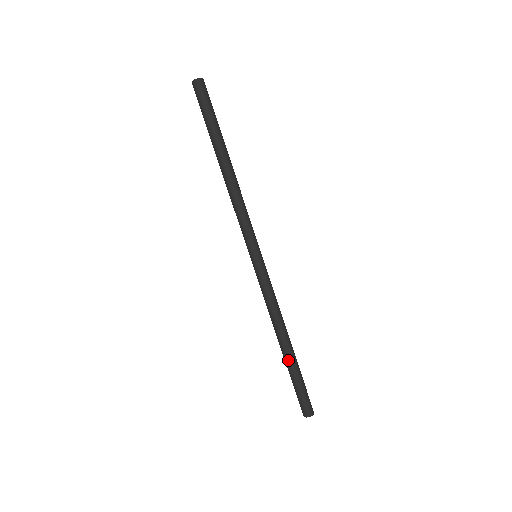
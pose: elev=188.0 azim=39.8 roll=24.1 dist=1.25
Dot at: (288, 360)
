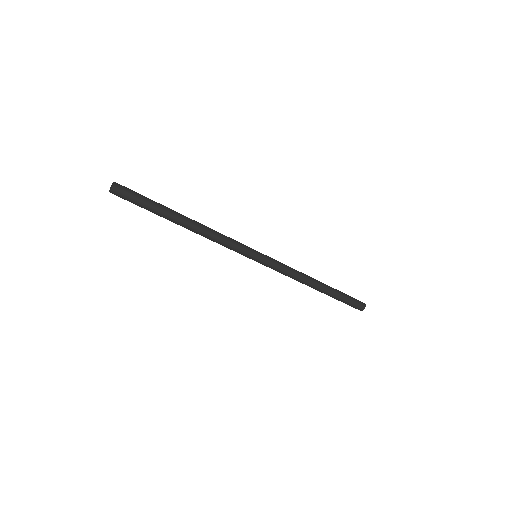
Dot at: (324, 293)
